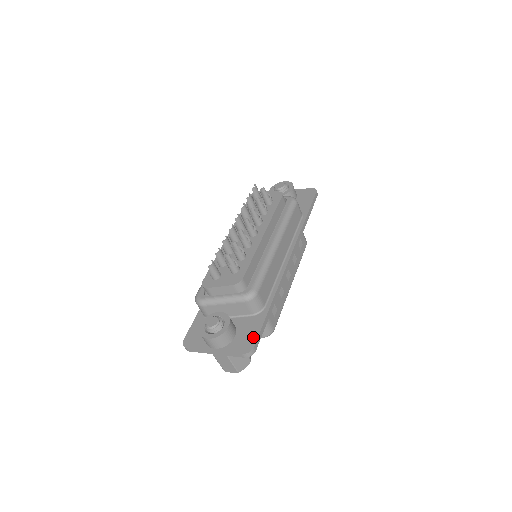
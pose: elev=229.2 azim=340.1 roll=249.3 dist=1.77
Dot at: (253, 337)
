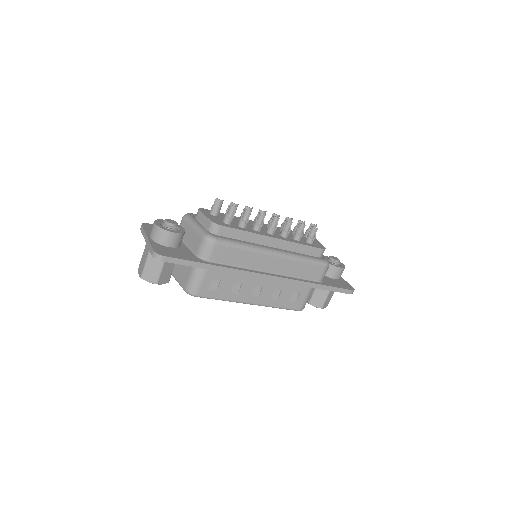
Dot at: (174, 255)
